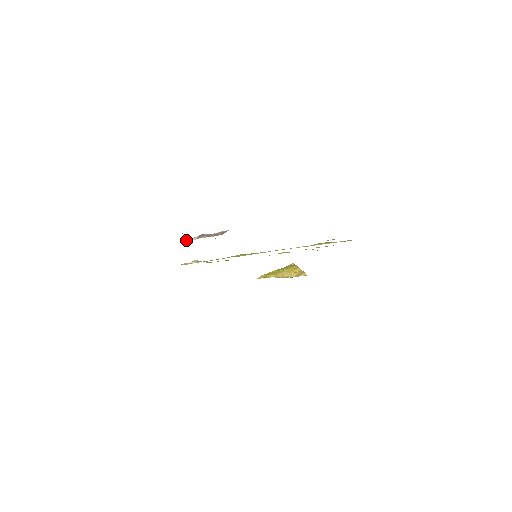
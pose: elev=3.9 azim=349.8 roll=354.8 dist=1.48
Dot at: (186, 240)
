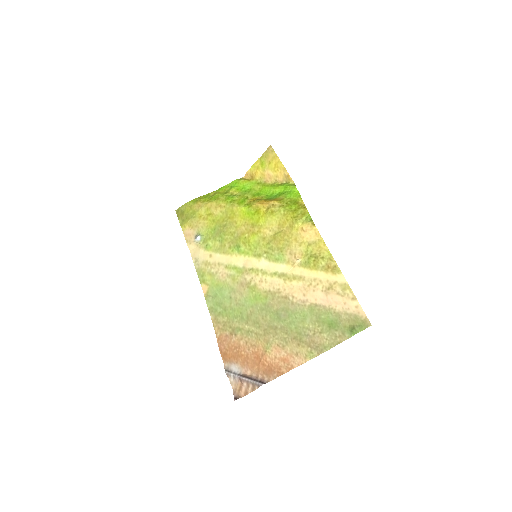
Dot at: (231, 379)
